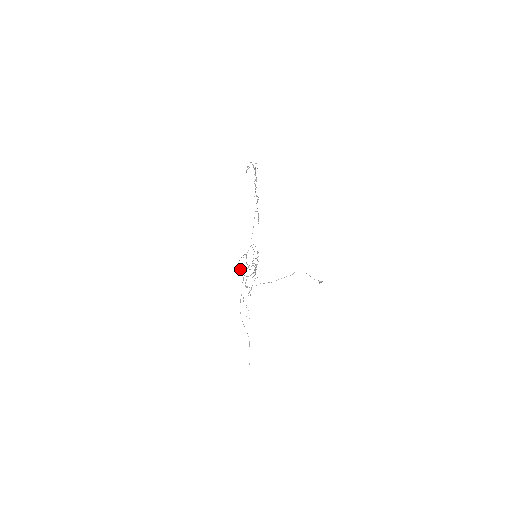
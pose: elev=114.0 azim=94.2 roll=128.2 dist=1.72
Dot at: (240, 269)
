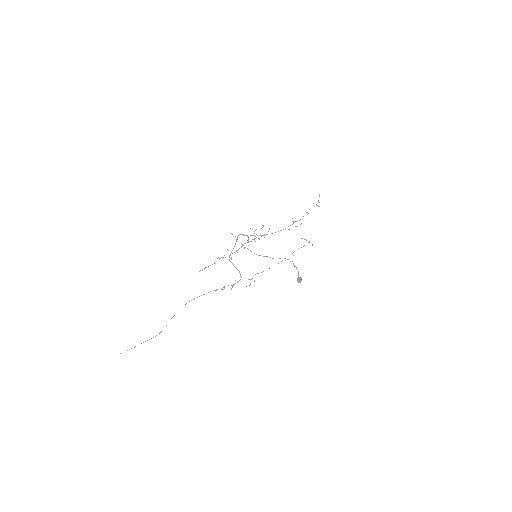
Dot at: occluded
